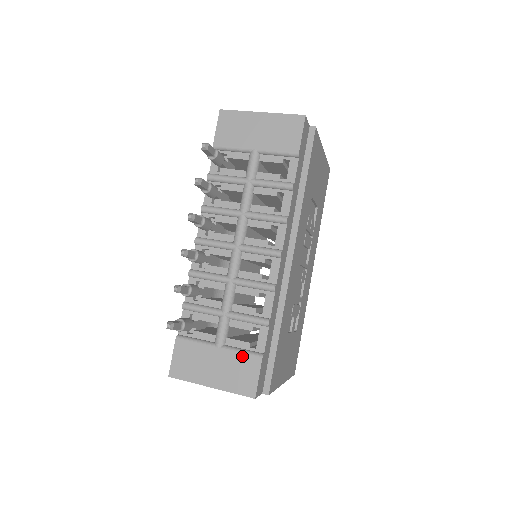
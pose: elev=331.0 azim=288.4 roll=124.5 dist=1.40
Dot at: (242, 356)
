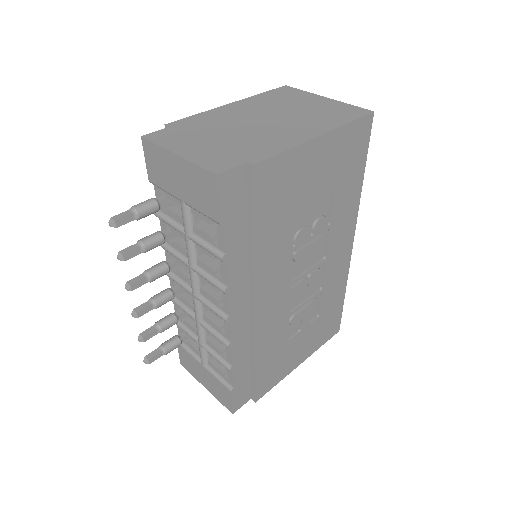
Dot at: (218, 382)
